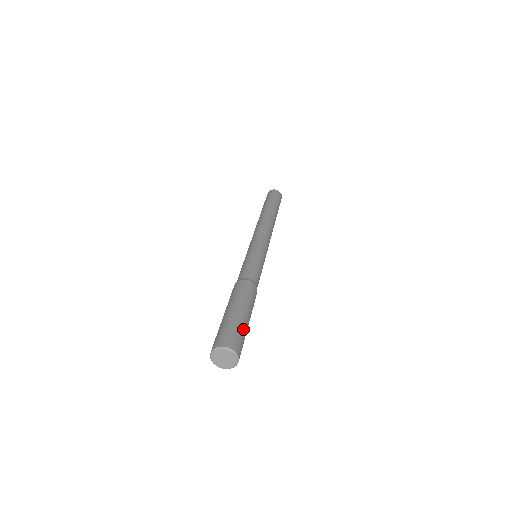
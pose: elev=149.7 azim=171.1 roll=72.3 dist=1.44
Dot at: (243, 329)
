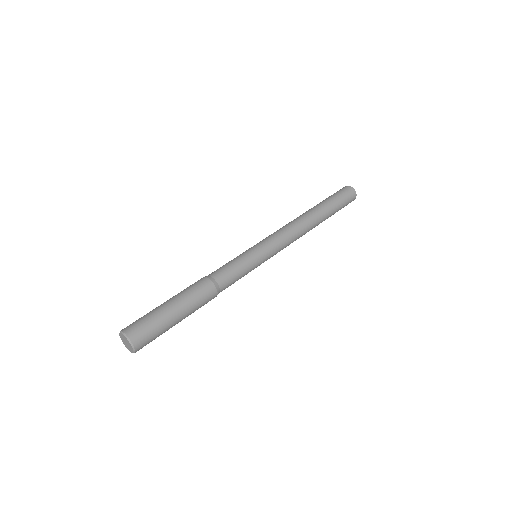
Dot at: (163, 331)
